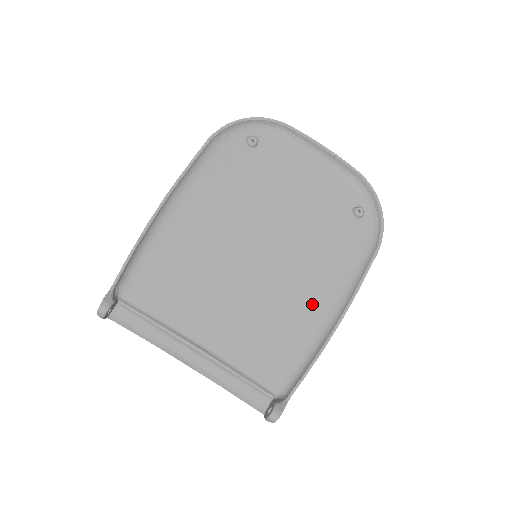
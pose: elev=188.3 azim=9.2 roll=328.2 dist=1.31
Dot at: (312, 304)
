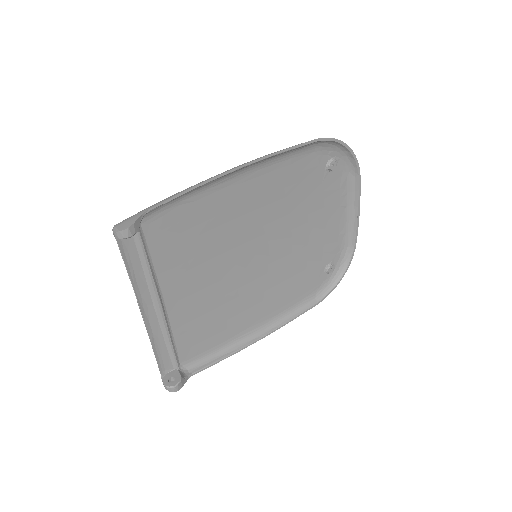
Dot at: (254, 314)
